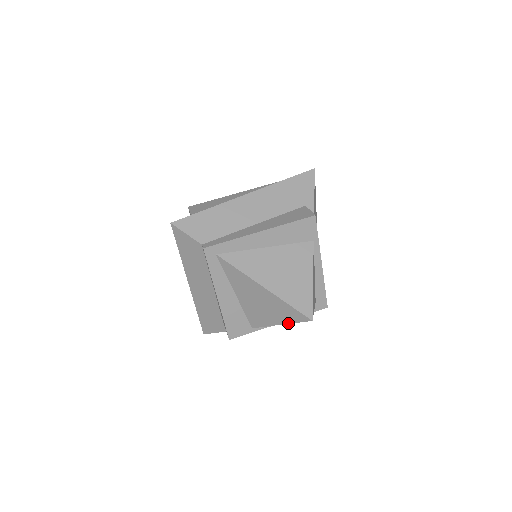
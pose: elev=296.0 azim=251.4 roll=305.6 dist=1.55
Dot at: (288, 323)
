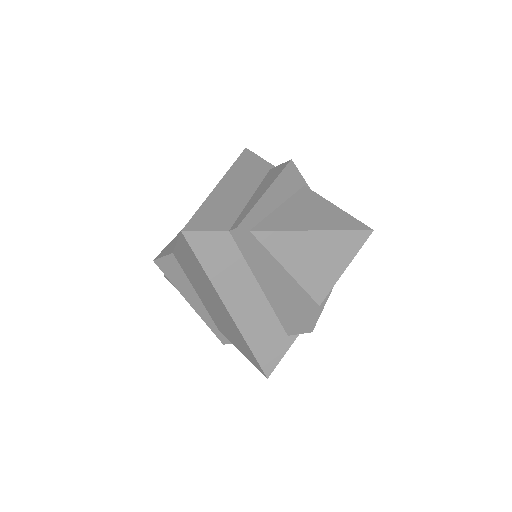
Dot at: (353, 258)
